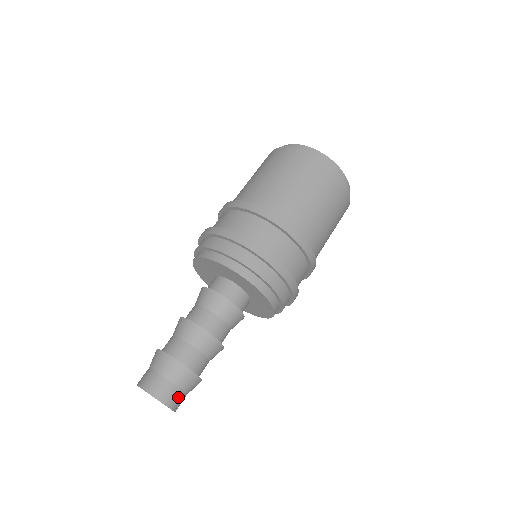
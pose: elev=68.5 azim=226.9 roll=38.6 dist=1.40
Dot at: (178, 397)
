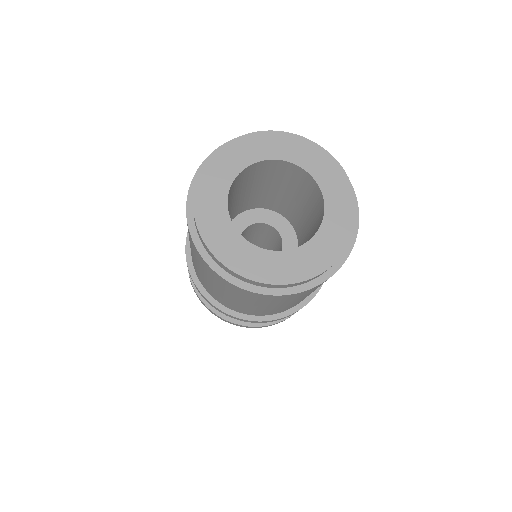
Dot at: occluded
